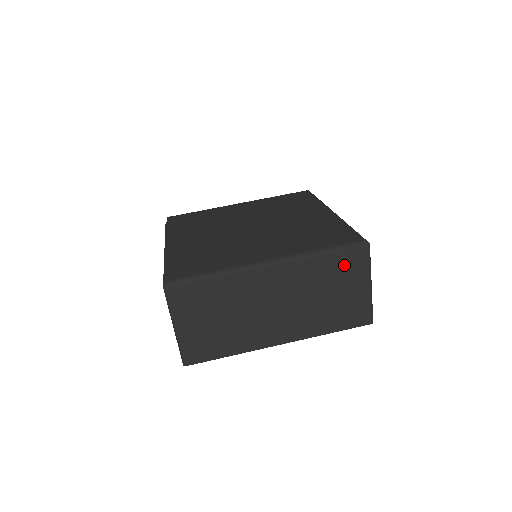
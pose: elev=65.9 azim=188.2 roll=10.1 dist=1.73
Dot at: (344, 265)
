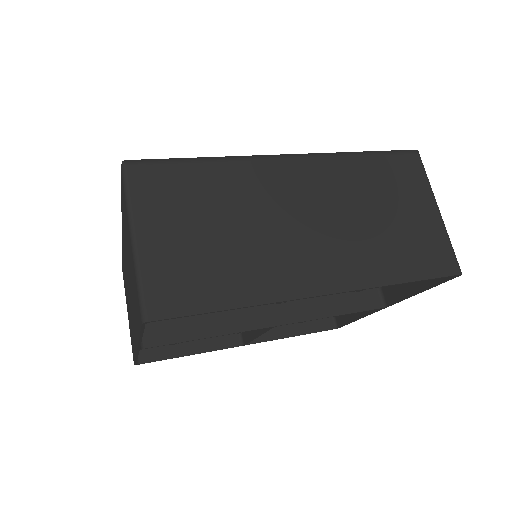
Dot at: (393, 173)
